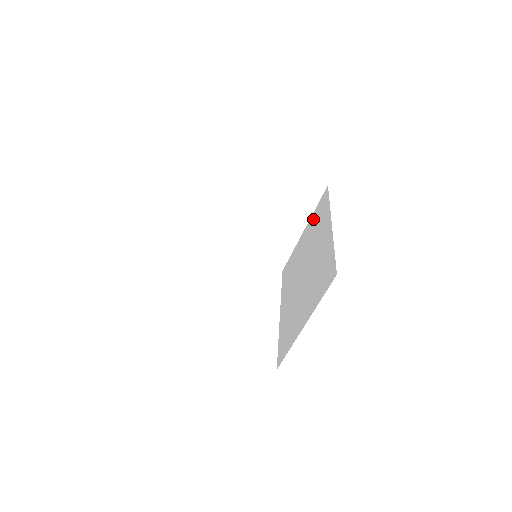
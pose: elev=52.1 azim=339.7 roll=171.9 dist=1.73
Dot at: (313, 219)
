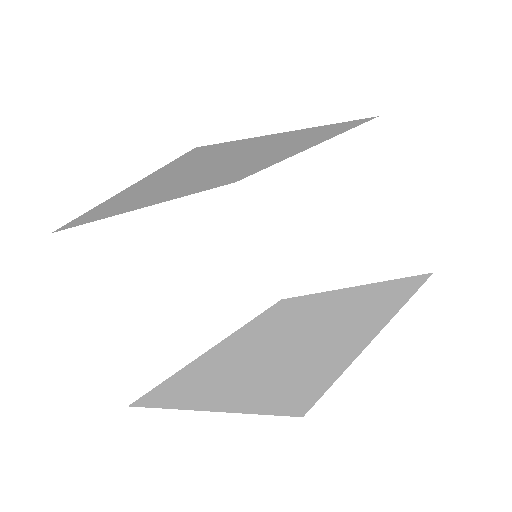
Dot at: (372, 289)
